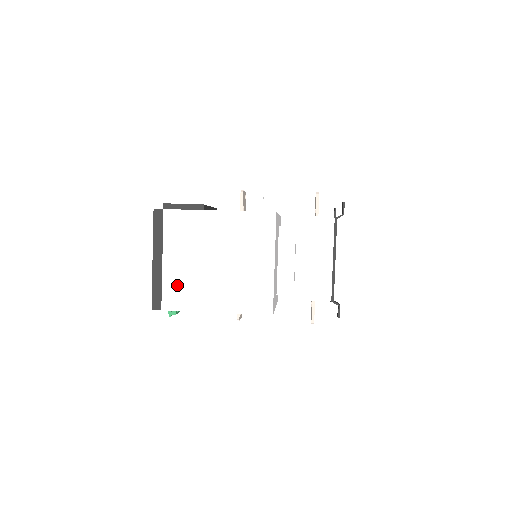
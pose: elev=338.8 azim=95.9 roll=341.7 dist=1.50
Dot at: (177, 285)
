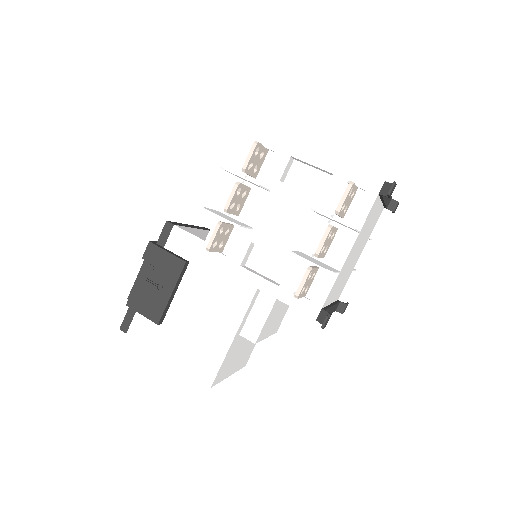
Dot at: occluded
